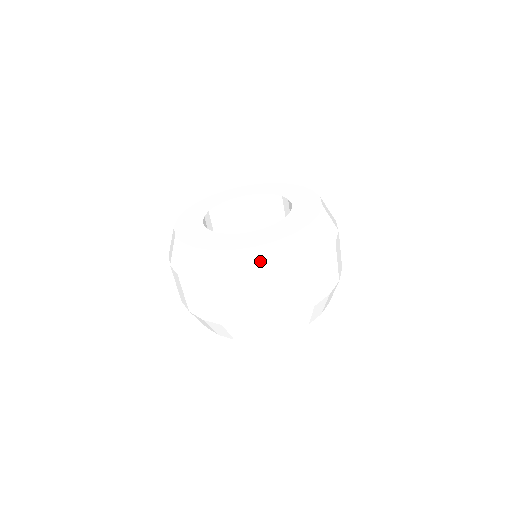
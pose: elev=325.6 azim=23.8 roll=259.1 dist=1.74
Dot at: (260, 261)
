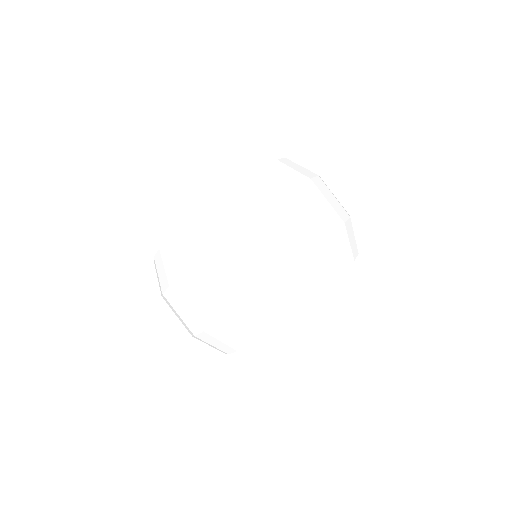
Dot at: (177, 250)
